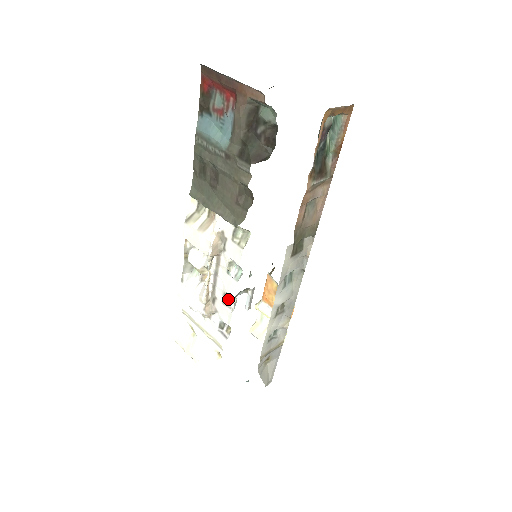
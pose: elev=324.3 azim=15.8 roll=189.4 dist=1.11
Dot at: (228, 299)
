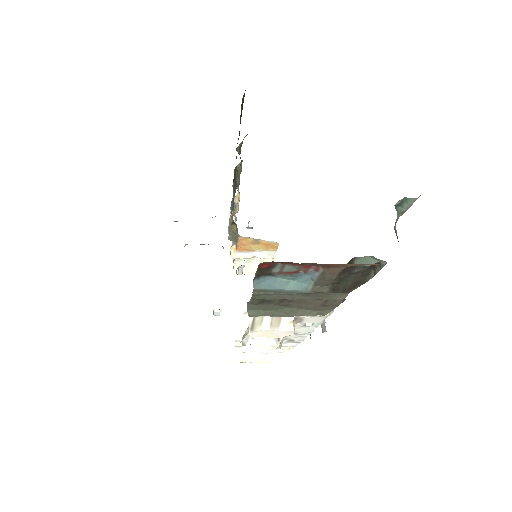
Dot at: occluded
